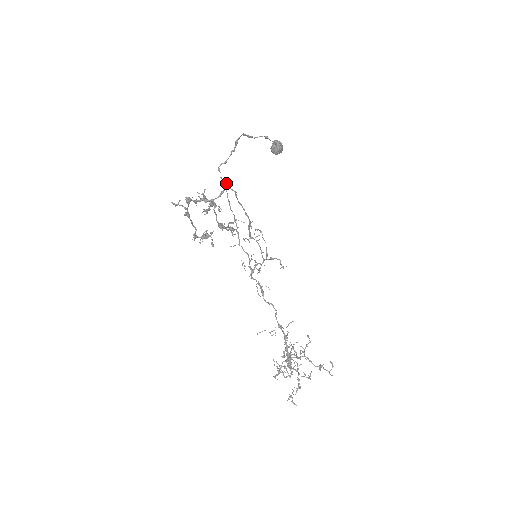
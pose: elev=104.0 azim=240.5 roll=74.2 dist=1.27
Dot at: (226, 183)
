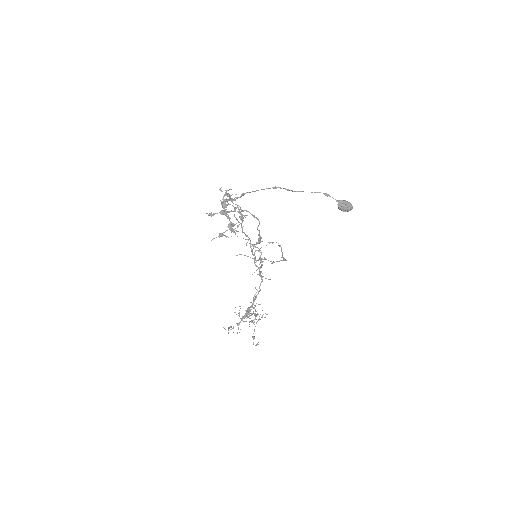
Dot at: occluded
